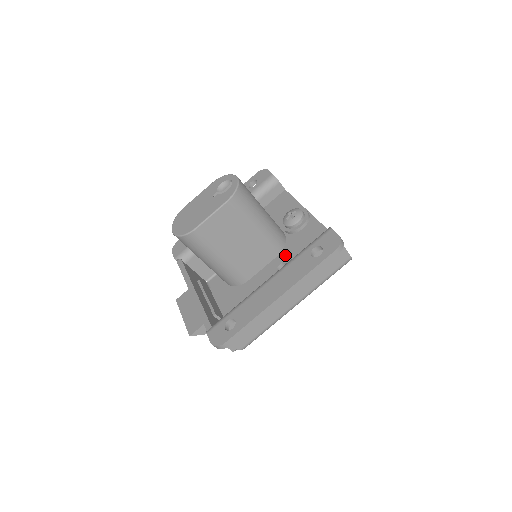
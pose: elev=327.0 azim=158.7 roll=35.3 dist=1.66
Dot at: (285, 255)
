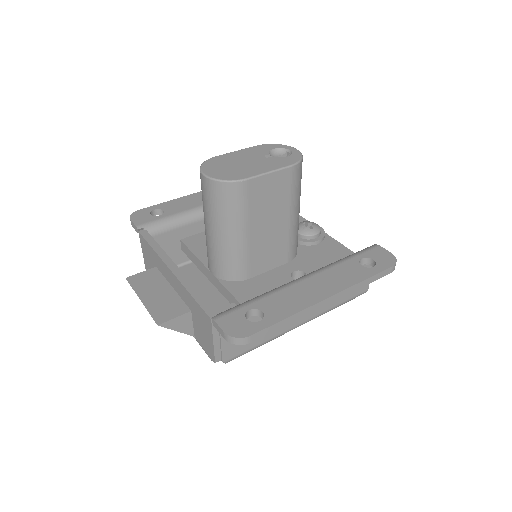
Dot at: (300, 263)
